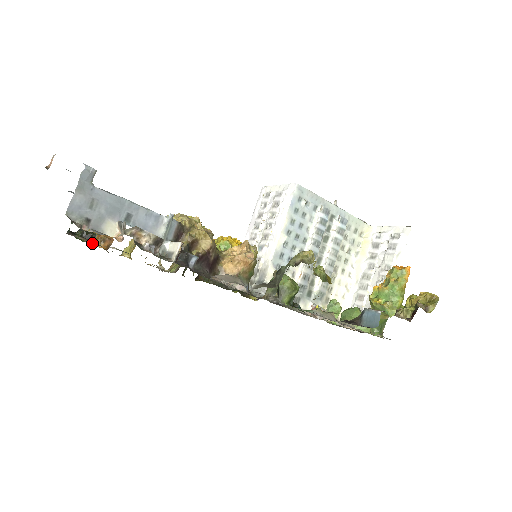
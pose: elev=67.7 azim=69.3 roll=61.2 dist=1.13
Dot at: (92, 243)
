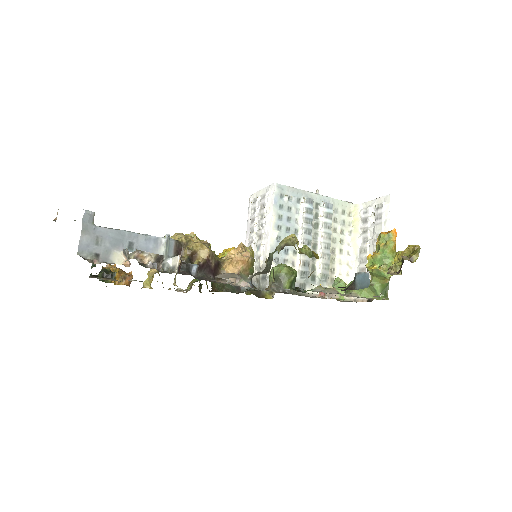
Dot at: (115, 283)
